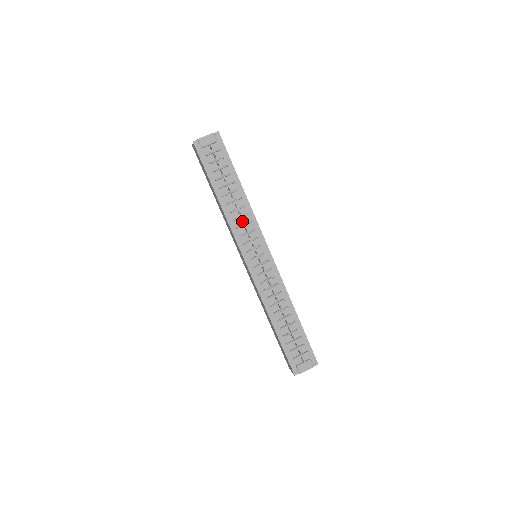
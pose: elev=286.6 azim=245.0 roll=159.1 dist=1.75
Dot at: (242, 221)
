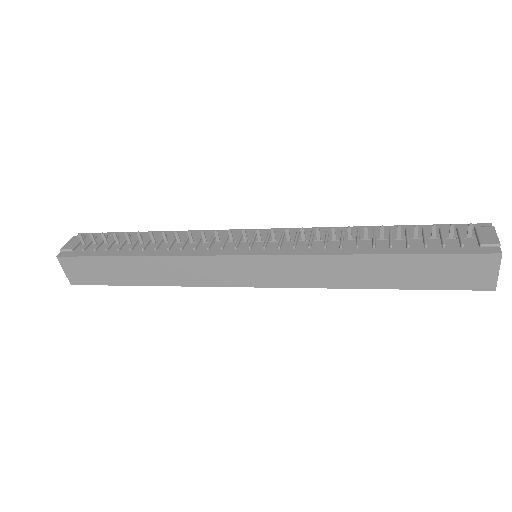
Dot at: (190, 238)
